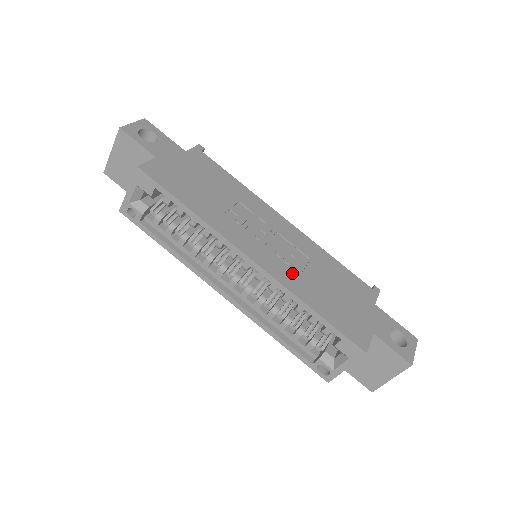
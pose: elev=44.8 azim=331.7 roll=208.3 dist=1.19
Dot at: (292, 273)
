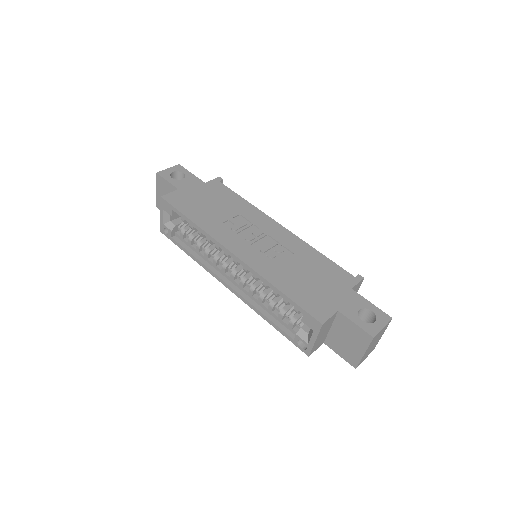
Dot at: (269, 264)
